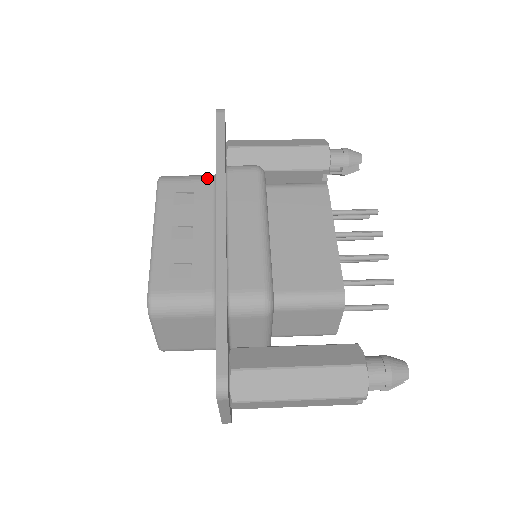
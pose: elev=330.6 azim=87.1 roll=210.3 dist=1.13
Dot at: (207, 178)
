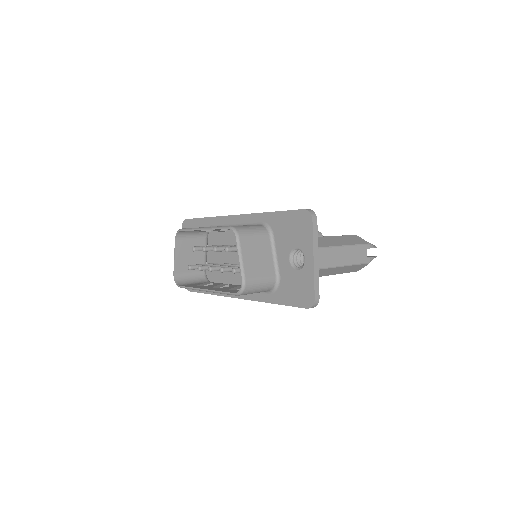
Dot at: occluded
